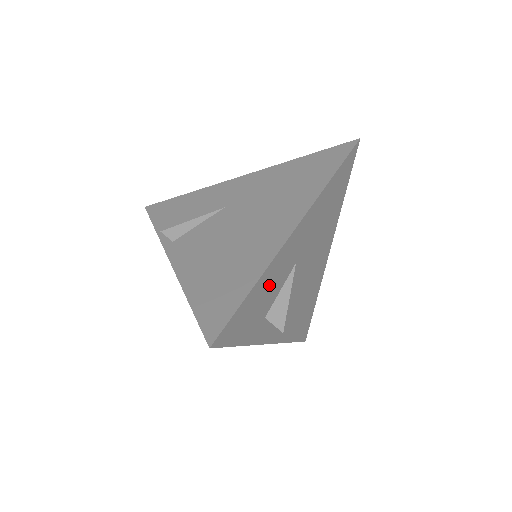
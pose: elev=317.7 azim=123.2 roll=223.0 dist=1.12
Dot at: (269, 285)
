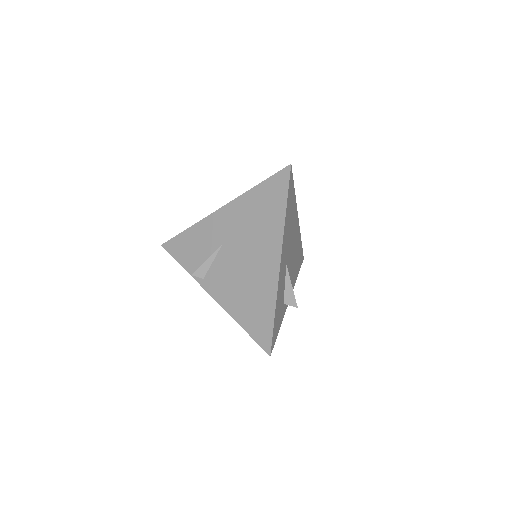
Dot at: (280, 296)
